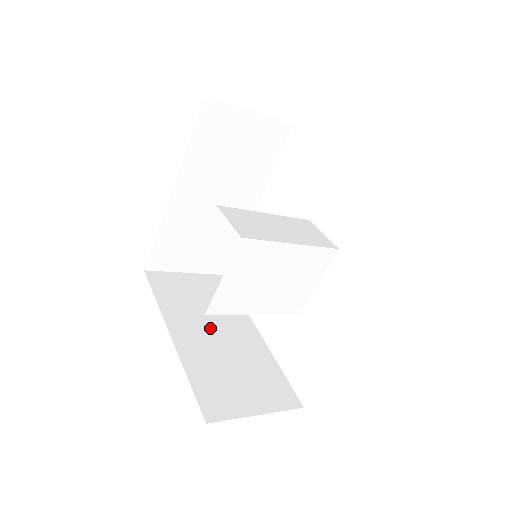
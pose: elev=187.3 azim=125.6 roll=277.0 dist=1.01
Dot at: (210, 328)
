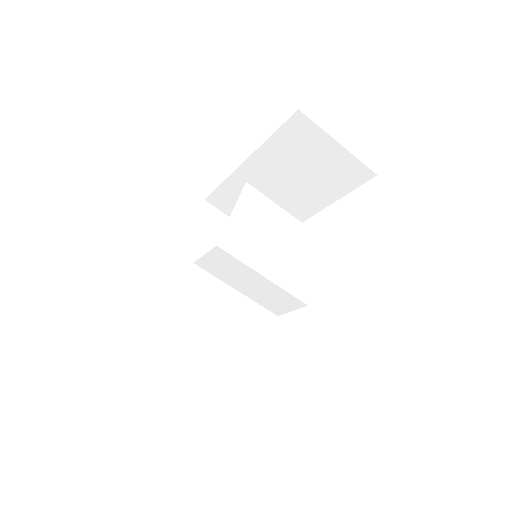
Dot at: occluded
